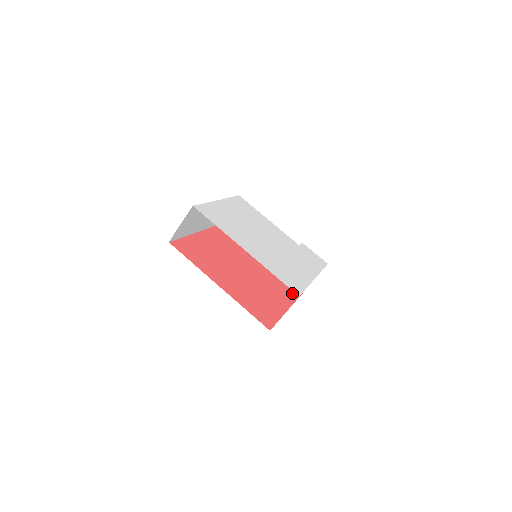
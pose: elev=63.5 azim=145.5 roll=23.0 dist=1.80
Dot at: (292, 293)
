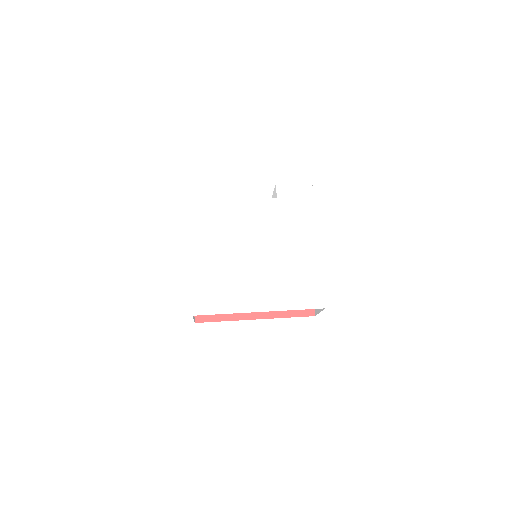
Dot at: occluded
